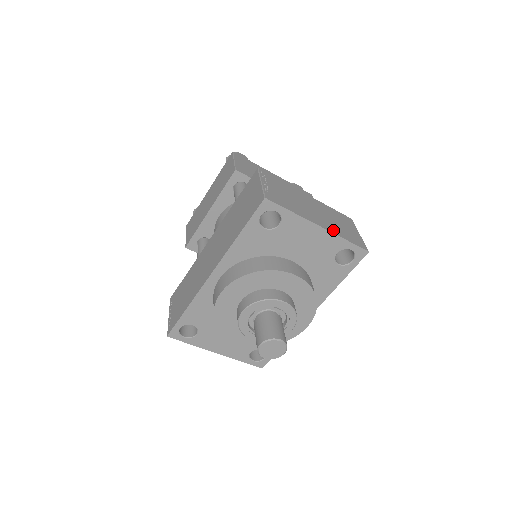
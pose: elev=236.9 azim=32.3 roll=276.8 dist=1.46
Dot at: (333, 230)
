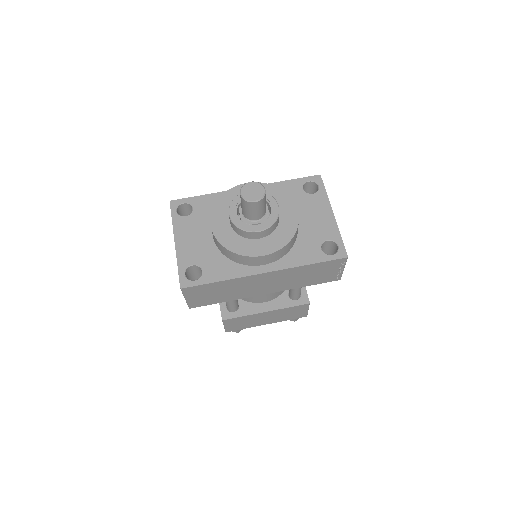
Dot at: occluded
